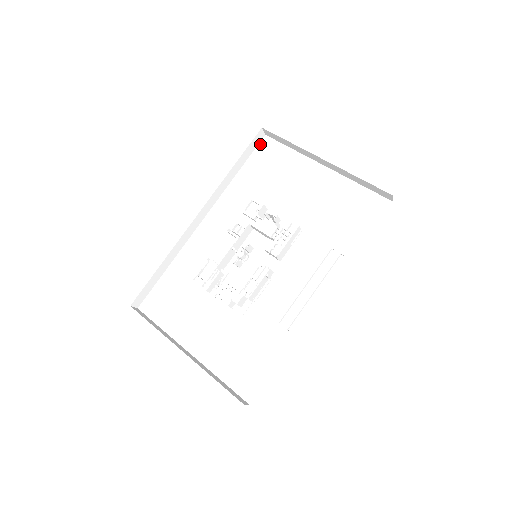
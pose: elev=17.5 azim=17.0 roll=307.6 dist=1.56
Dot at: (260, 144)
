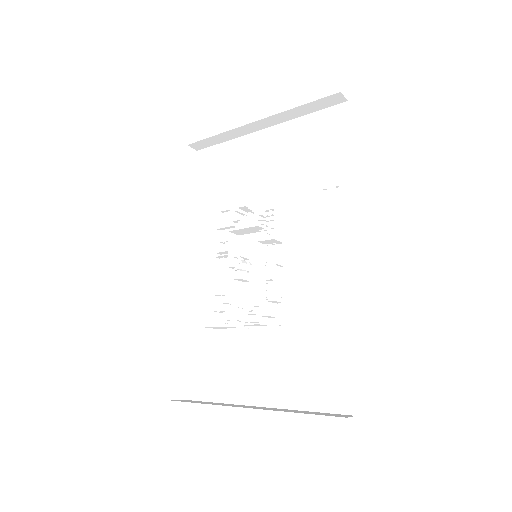
Dot at: (197, 162)
